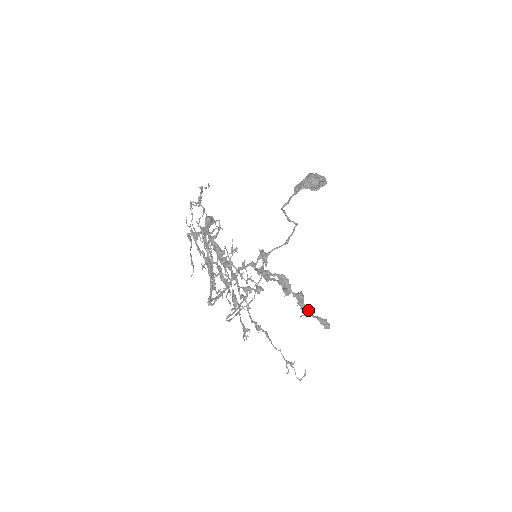
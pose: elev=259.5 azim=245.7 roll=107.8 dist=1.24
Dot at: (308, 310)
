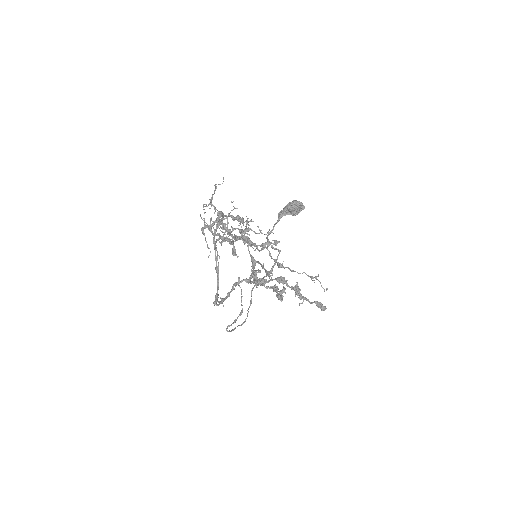
Dot at: (305, 298)
